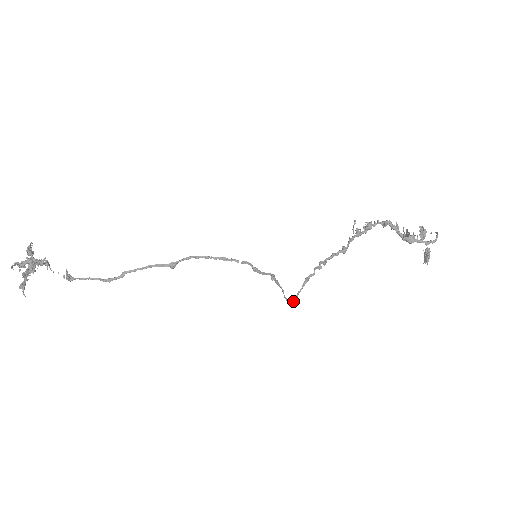
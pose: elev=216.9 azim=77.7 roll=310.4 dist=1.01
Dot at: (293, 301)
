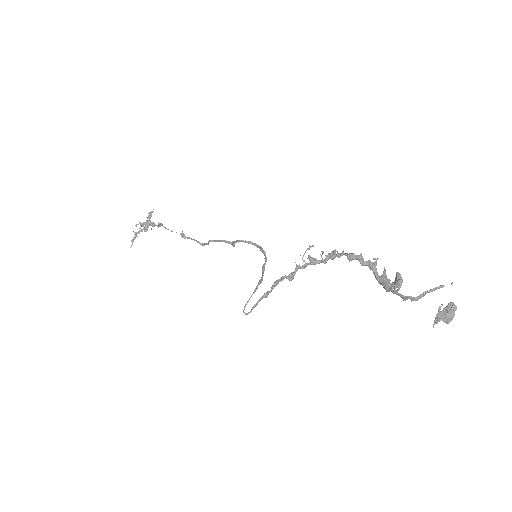
Dot at: occluded
